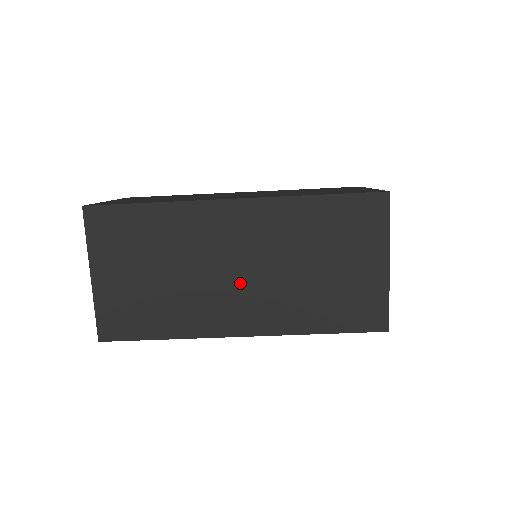
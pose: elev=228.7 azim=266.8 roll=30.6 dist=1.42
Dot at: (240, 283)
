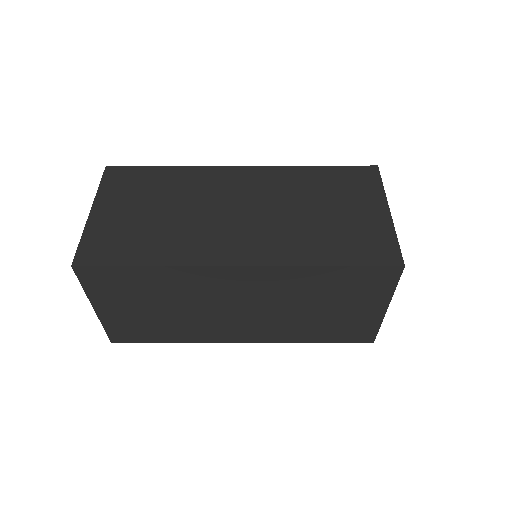
Dot at: (242, 316)
